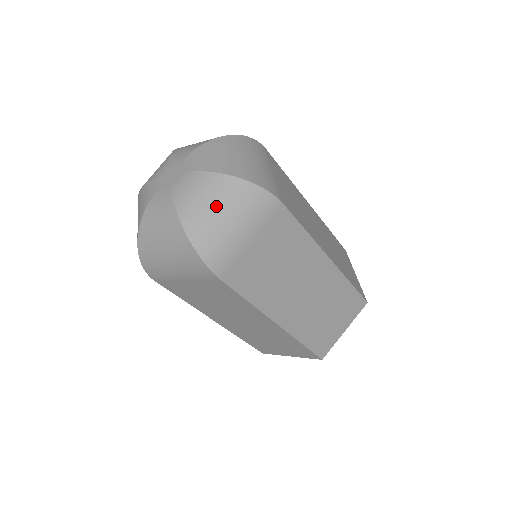
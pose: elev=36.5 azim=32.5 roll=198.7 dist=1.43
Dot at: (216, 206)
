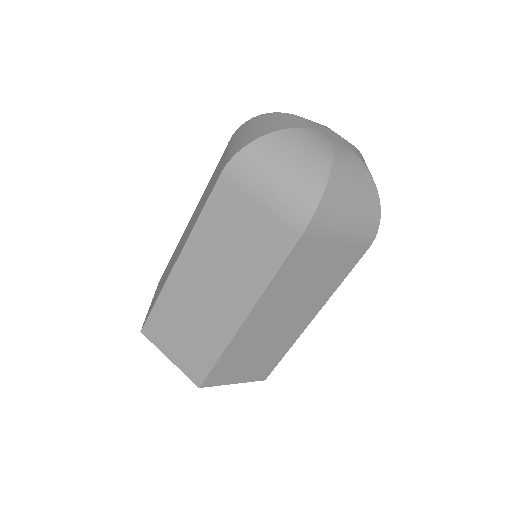
Dot at: (356, 192)
